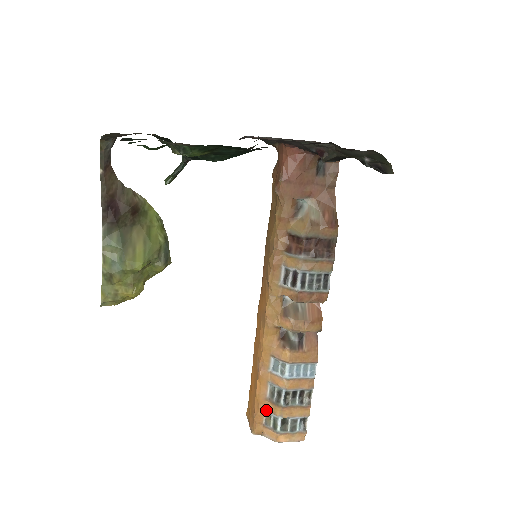
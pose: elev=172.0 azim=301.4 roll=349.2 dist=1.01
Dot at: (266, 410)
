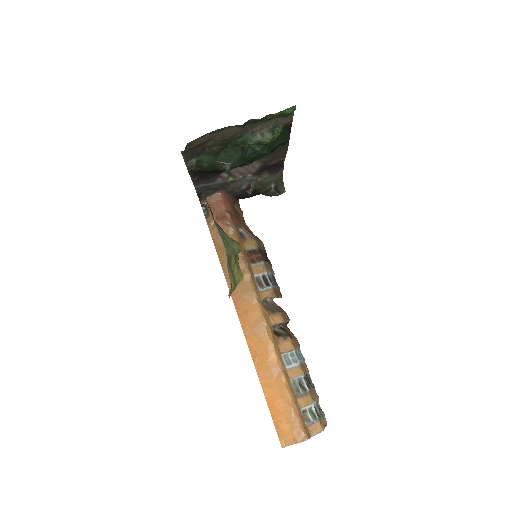
Dot at: (301, 408)
